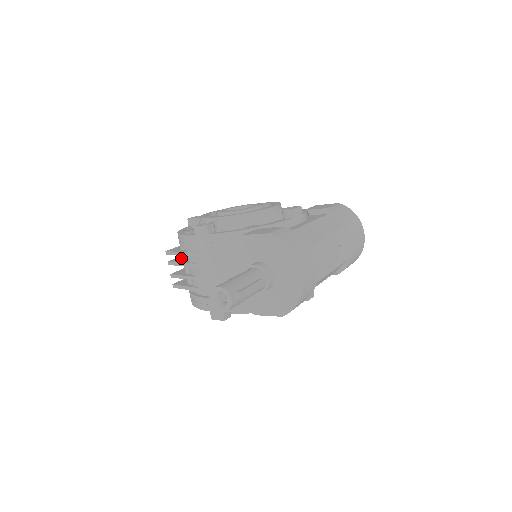
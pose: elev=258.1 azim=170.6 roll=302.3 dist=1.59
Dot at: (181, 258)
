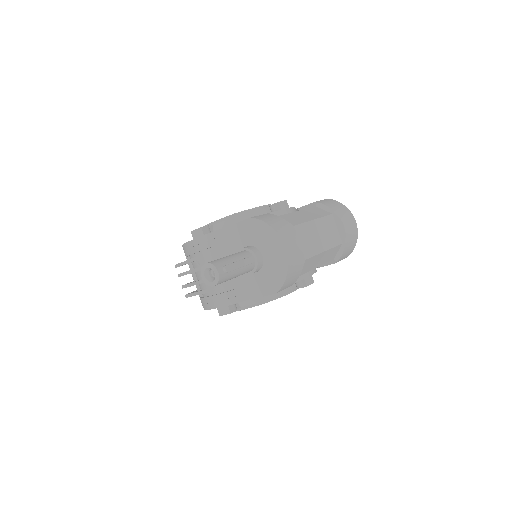
Dot at: occluded
